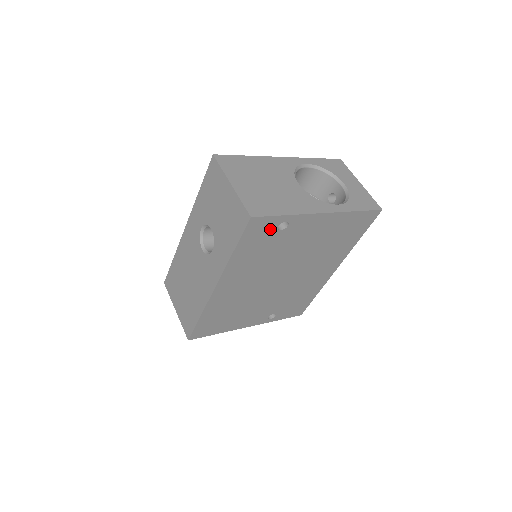
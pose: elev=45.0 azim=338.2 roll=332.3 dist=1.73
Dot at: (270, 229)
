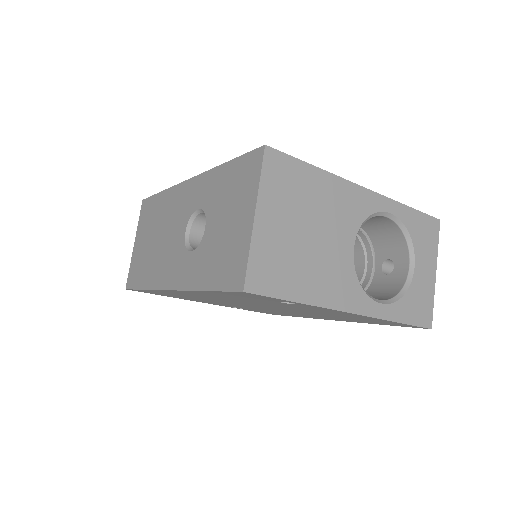
Dot at: (267, 299)
